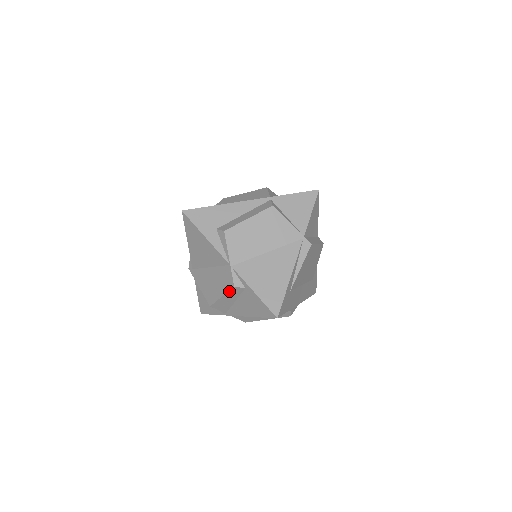
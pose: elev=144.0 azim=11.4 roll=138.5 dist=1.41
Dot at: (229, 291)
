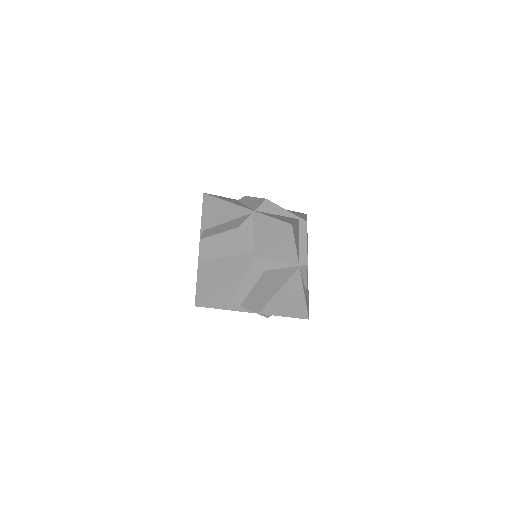
Dot at: occluded
